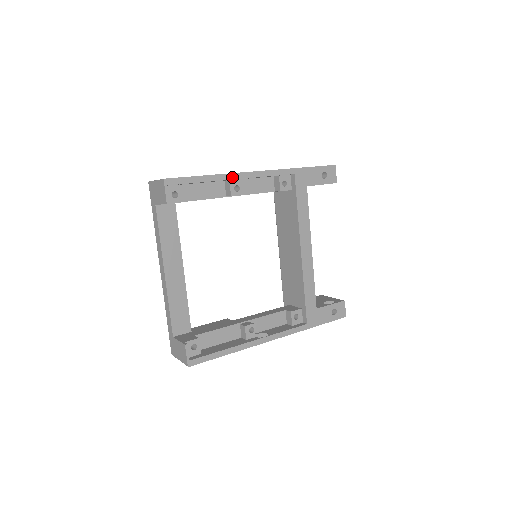
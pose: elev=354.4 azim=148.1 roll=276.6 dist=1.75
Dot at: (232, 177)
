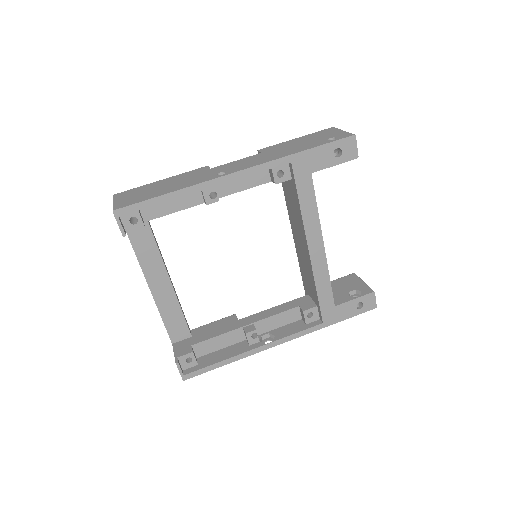
Dot at: (201, 187)
